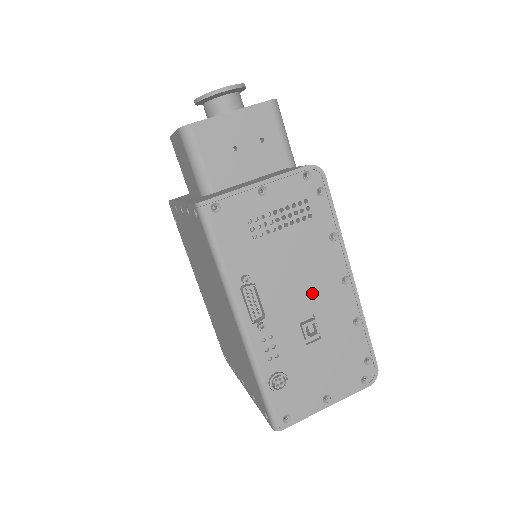
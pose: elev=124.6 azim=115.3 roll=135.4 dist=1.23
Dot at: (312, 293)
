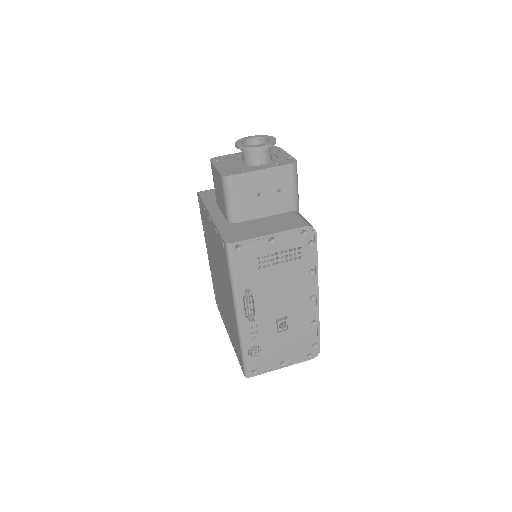
Dot at: (289, 303)
